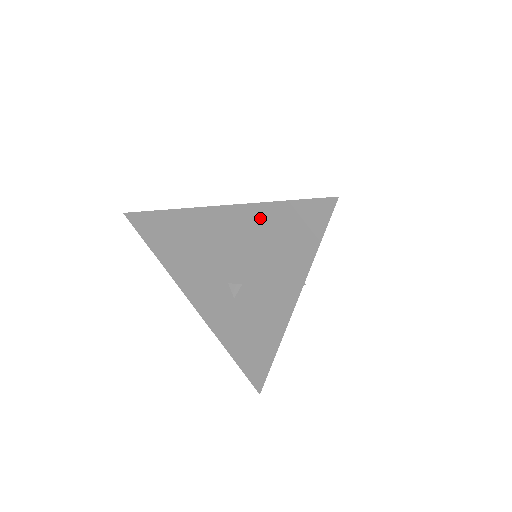
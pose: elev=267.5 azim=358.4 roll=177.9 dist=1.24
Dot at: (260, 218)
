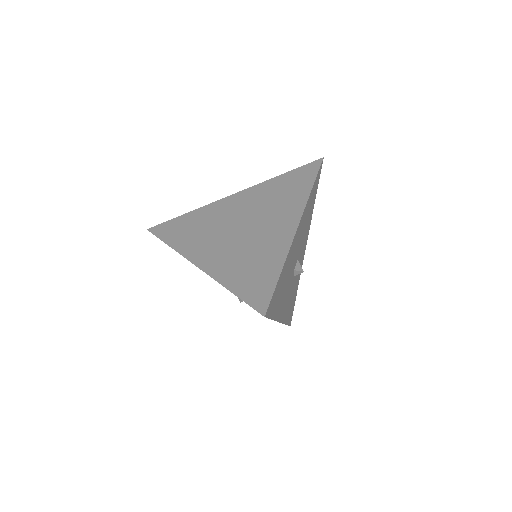
Dot at: occluded
